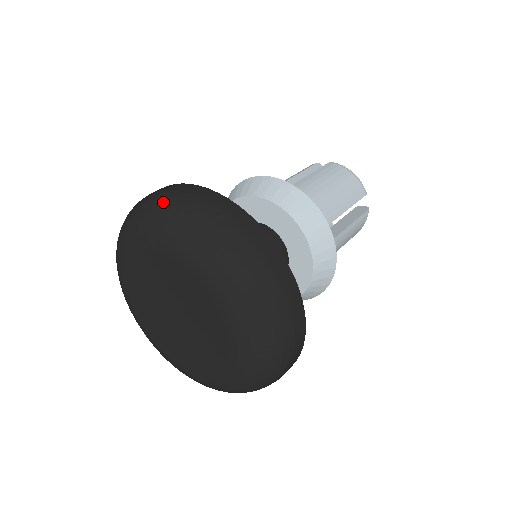
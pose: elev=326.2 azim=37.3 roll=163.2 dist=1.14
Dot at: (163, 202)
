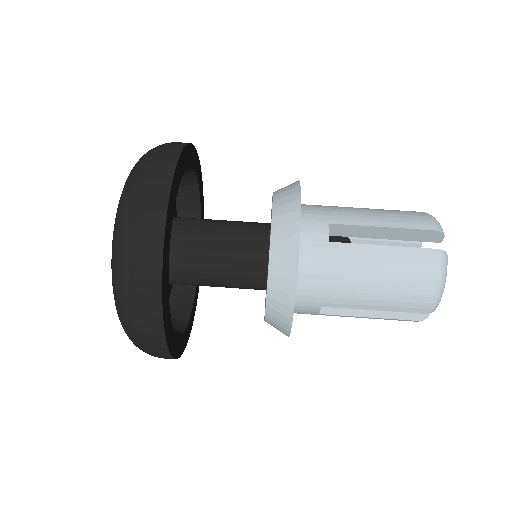
Dot at: (132, 198)
